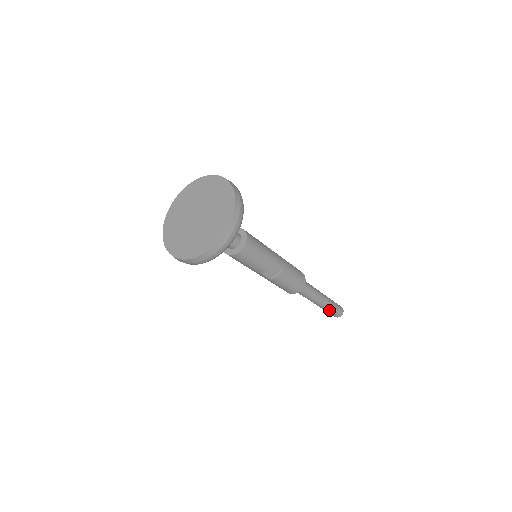
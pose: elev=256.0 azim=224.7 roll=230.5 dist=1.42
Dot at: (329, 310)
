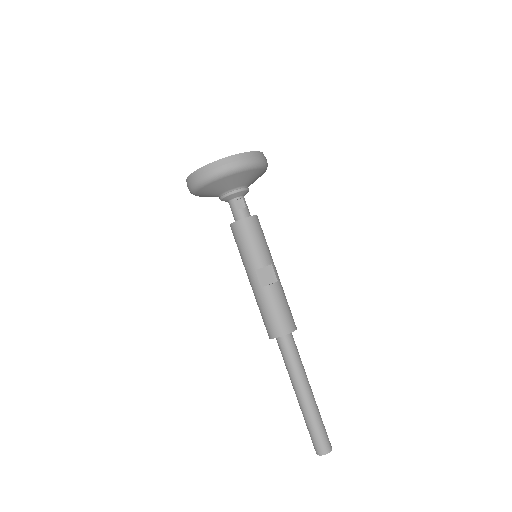
Dot at: (313, 423)
